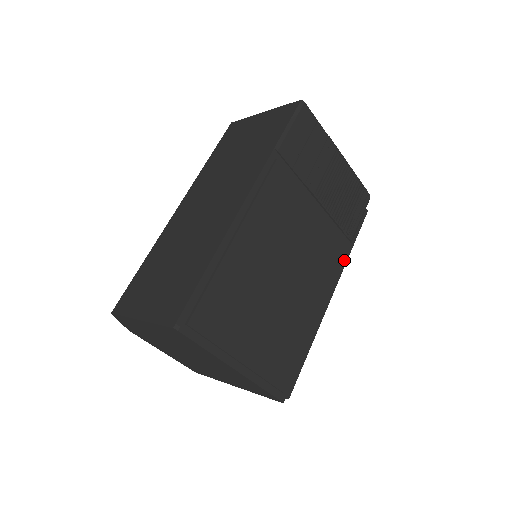
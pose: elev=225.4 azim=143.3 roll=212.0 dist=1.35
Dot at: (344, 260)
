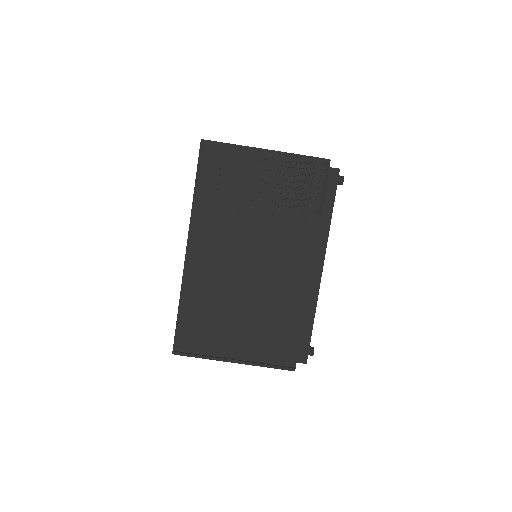
Dot at: (325, 231)
